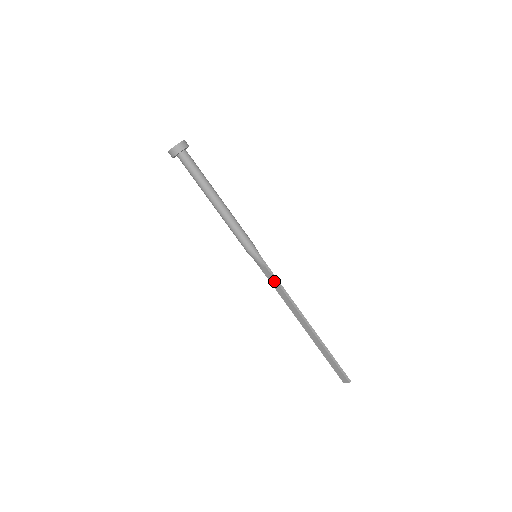
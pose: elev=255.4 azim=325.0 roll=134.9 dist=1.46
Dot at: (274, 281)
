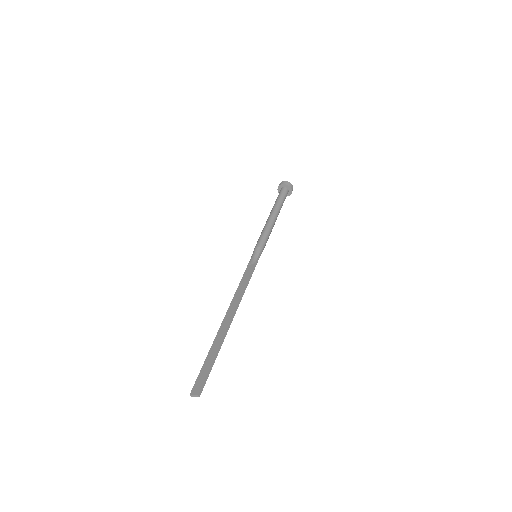
Dot at: (248, 275)
